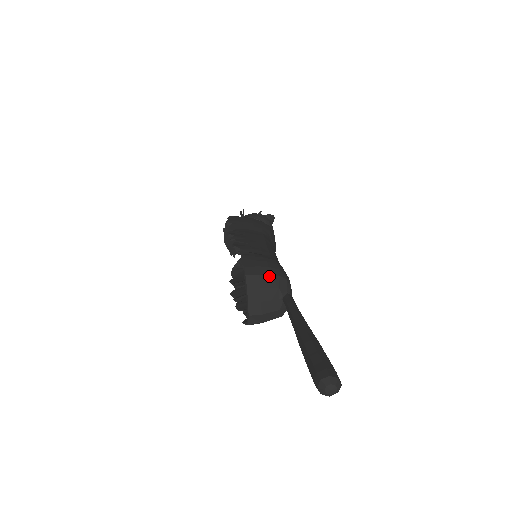
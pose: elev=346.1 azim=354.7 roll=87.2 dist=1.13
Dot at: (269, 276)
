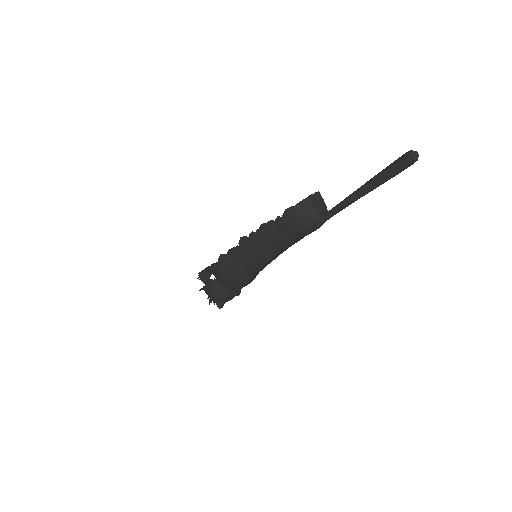
Dot at: occluded
